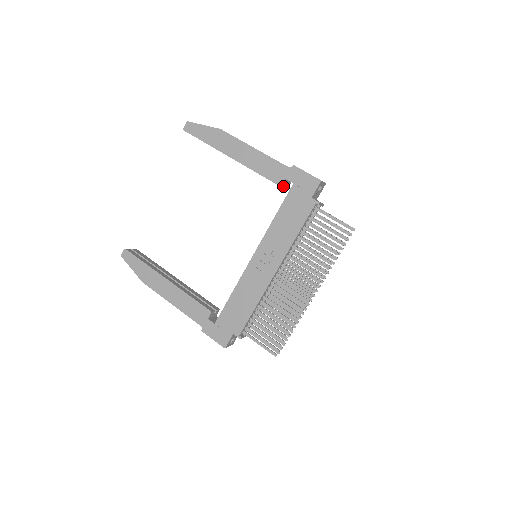
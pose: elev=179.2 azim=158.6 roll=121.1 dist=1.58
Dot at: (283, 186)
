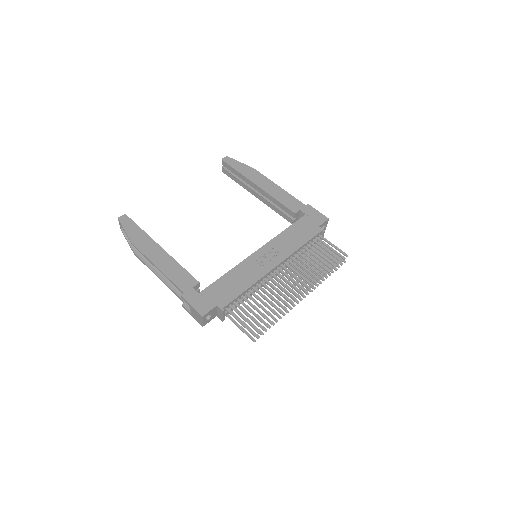
Dot at: (295, 216)
